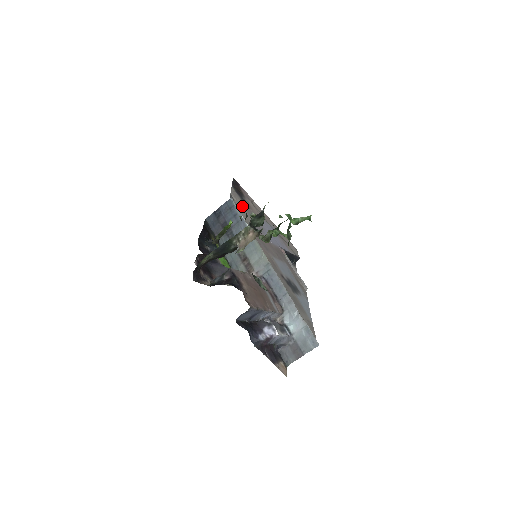
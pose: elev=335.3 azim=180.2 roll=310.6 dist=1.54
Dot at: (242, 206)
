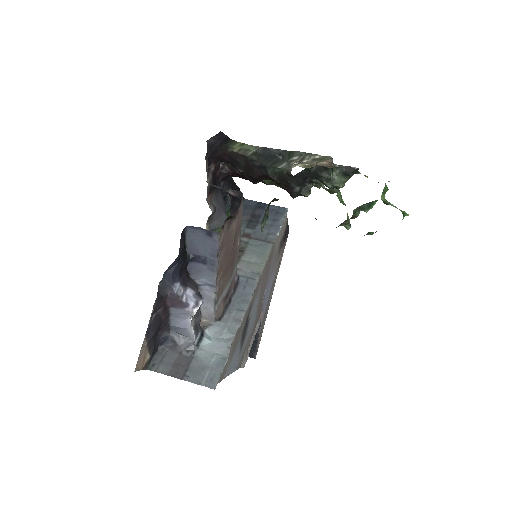
Dot at: occluded
